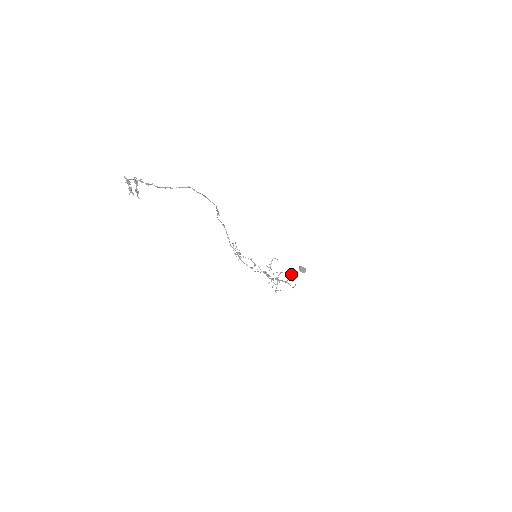
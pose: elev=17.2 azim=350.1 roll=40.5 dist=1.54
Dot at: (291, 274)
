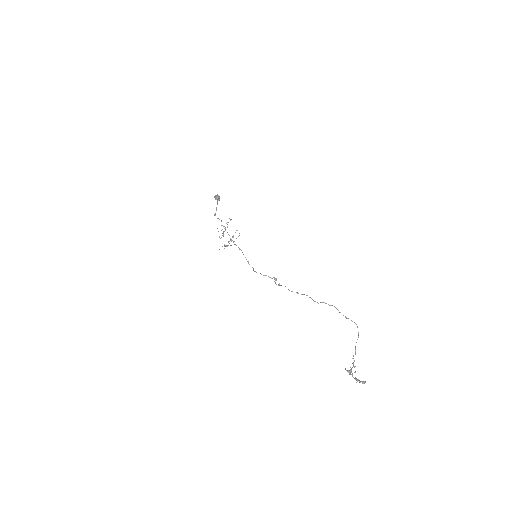
Dot at: occluded
